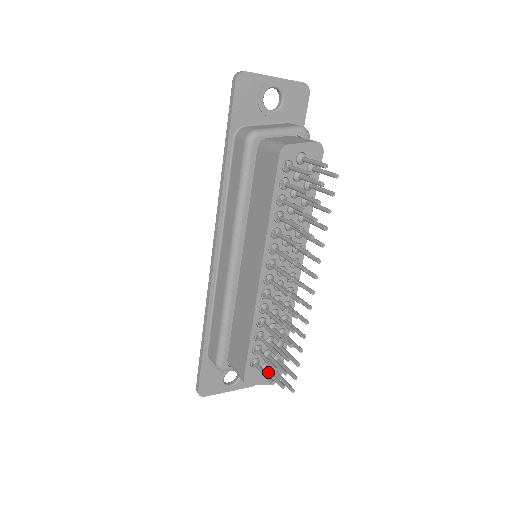
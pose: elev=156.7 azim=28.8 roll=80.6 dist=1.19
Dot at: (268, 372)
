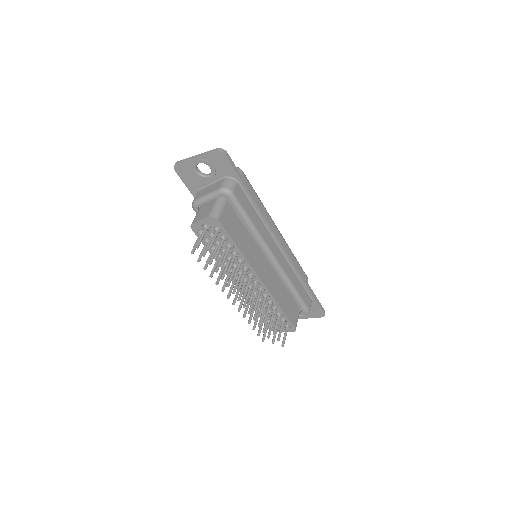
Dot at: occluded
